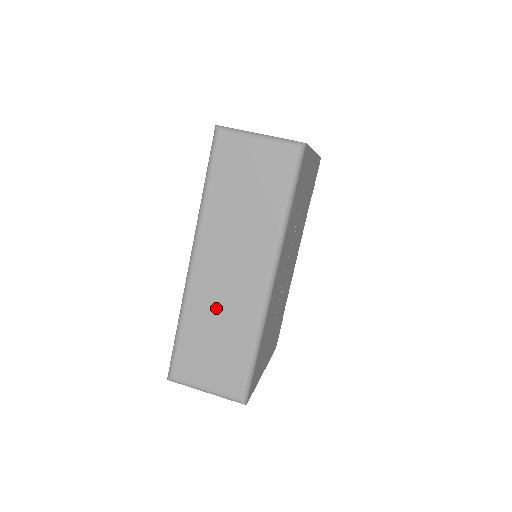
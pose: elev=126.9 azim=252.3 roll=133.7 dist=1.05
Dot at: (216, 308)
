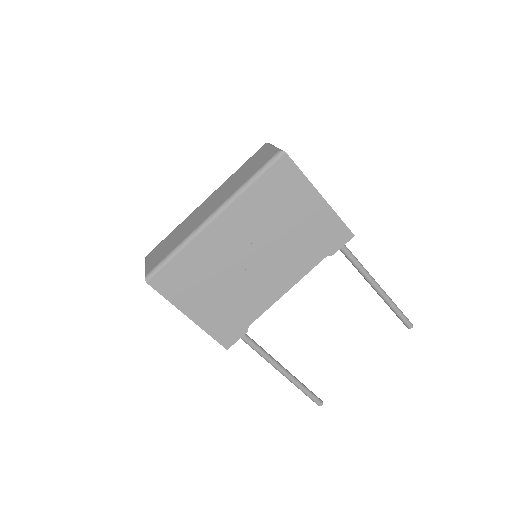
Dot at: (188, 224)
